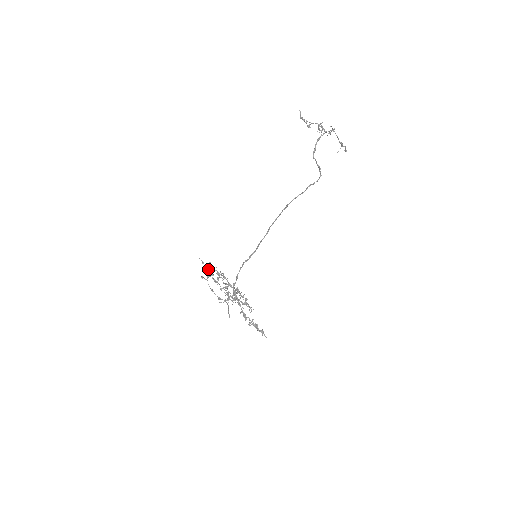
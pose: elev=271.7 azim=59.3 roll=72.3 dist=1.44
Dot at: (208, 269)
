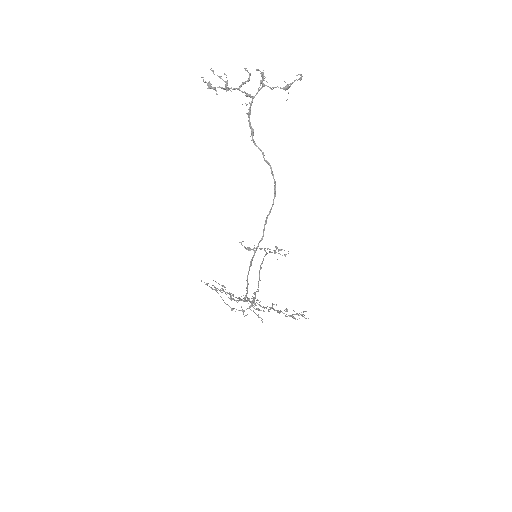
Dot at: occluded
